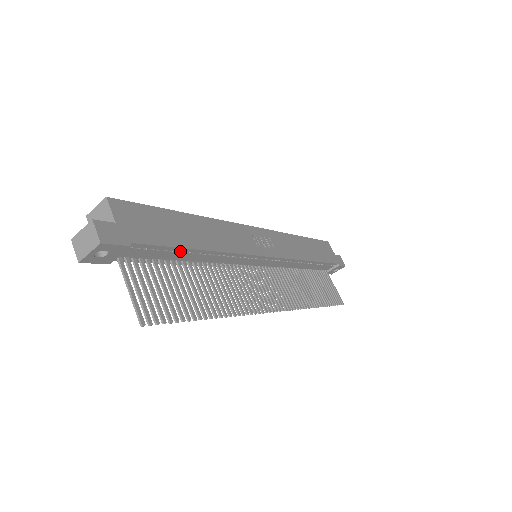
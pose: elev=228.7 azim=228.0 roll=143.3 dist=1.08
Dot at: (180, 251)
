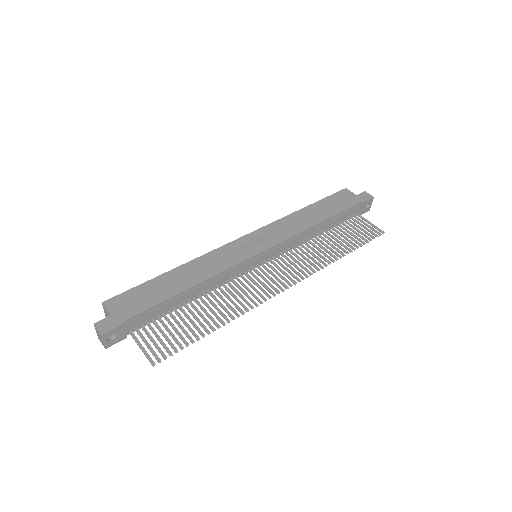
Dot at: (169, 301)
